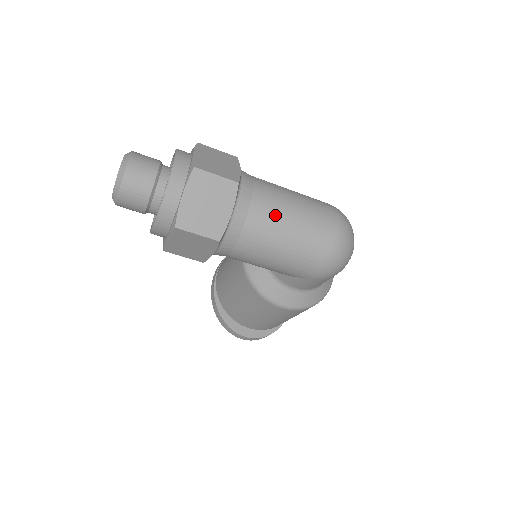
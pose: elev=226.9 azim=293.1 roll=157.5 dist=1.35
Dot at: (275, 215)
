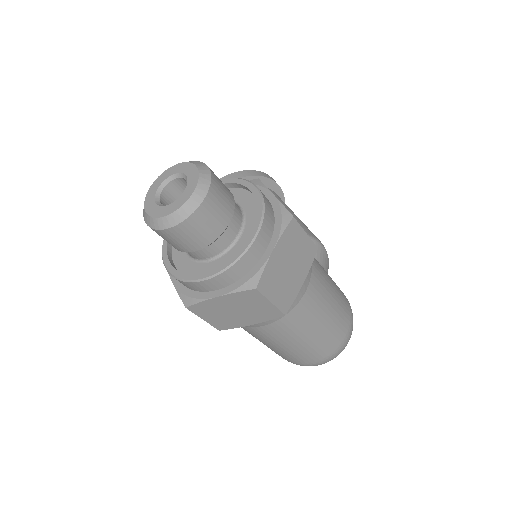
Dot at: (291, 334)
